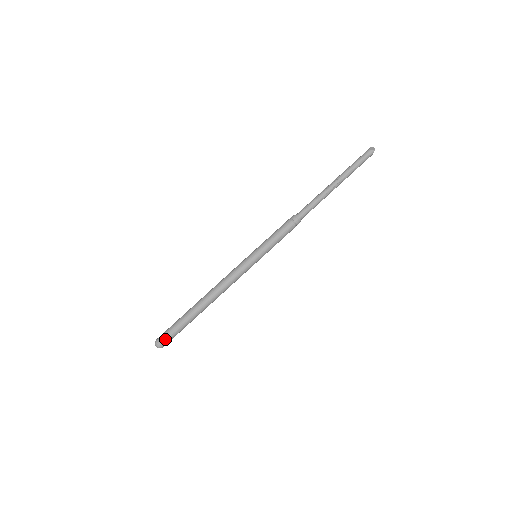
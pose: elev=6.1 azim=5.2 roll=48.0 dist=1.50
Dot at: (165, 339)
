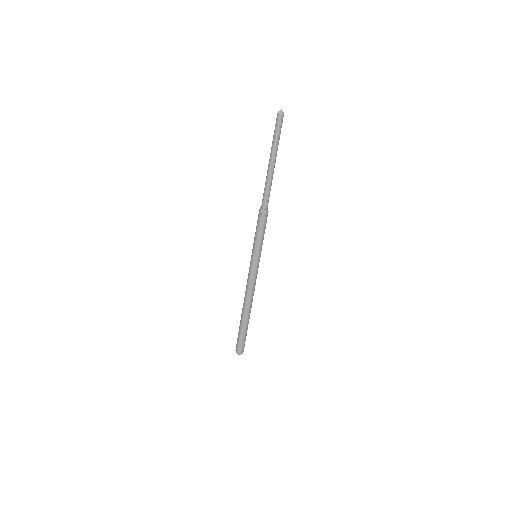
Dot at: (243, 348)
